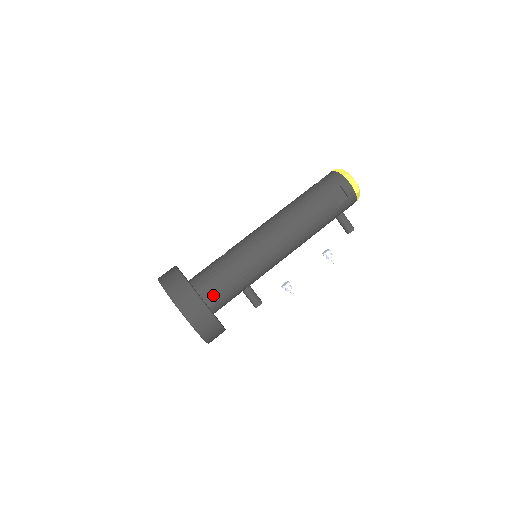
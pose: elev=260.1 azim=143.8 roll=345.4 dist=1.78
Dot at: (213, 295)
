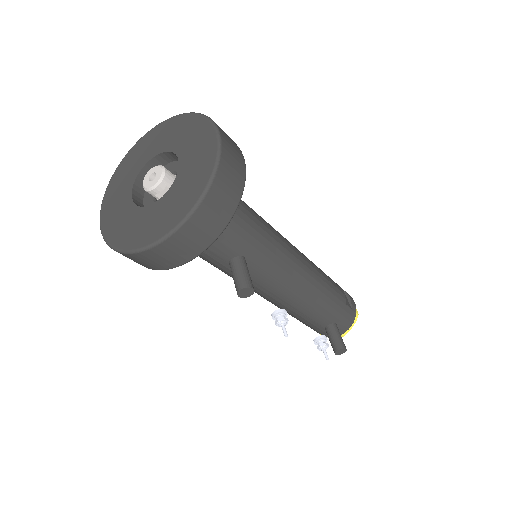
Dot at: occluded
